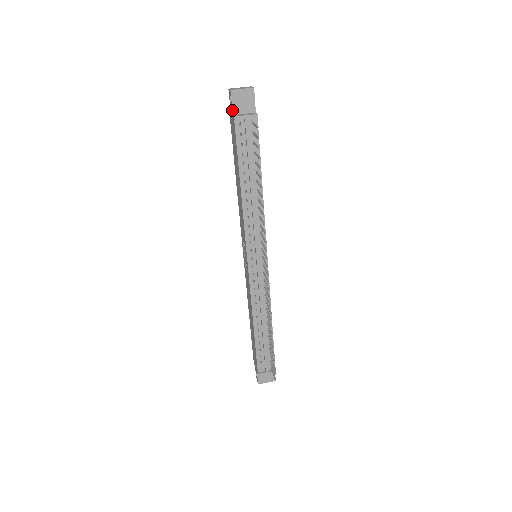
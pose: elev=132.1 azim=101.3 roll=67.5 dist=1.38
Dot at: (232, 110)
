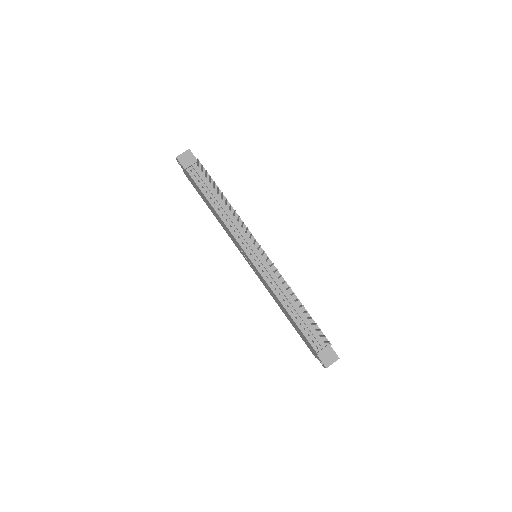
Dot at: (183, 167)
